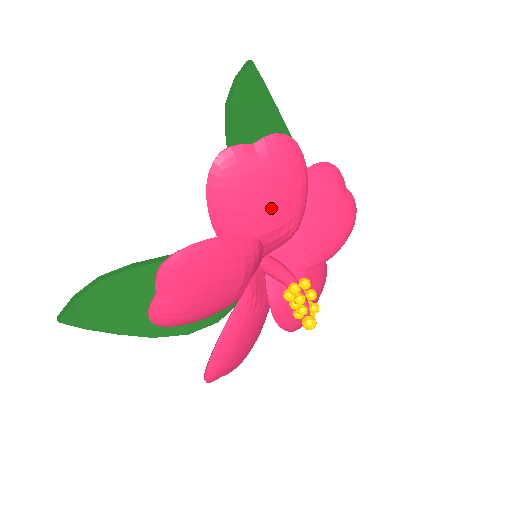
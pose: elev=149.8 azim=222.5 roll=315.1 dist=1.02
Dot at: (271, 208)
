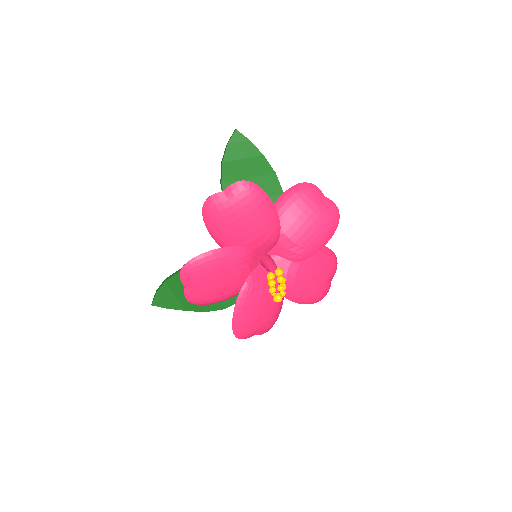
Dot at: (247, 227)
